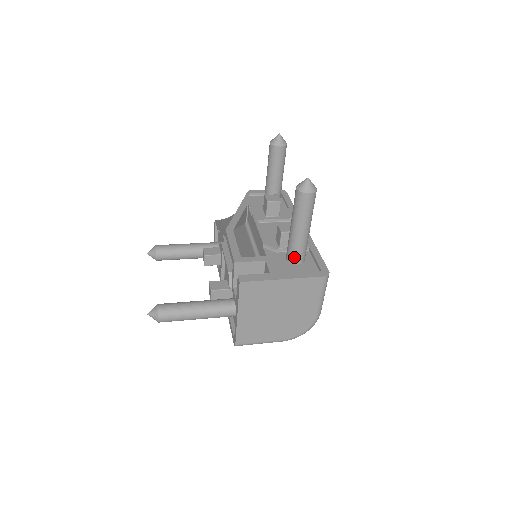
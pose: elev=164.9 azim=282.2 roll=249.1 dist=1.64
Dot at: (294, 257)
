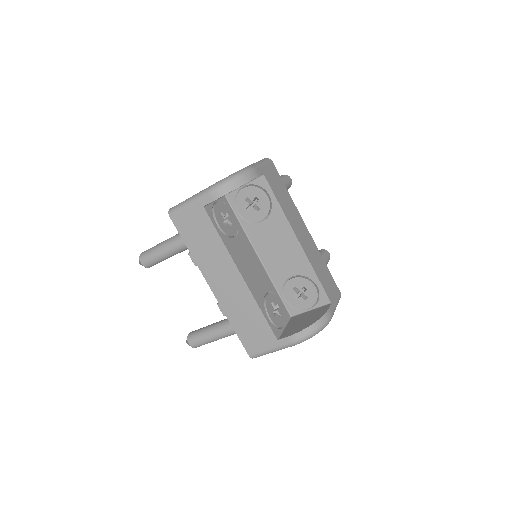
Dot at: occluded
